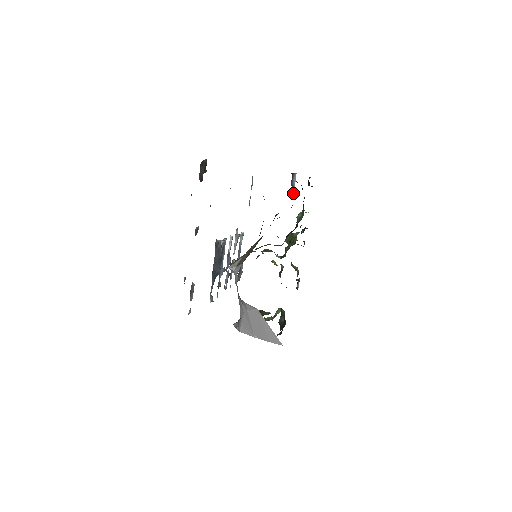
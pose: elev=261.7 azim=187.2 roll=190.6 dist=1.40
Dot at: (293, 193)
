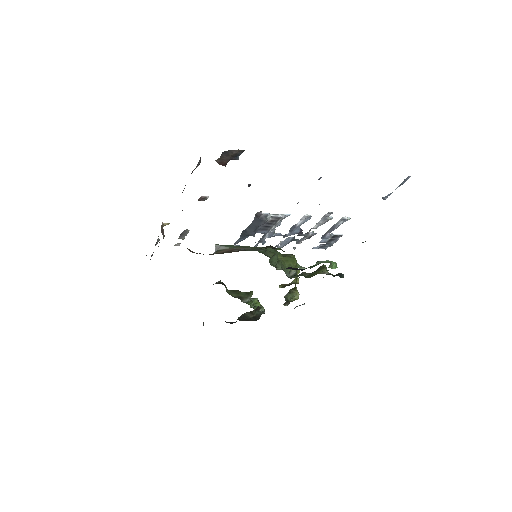
Dot at: occluded
